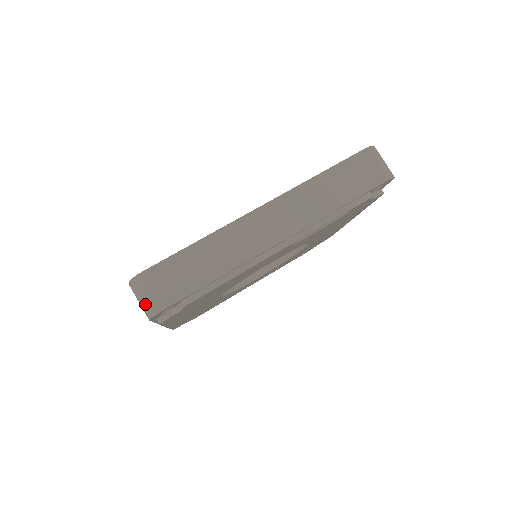
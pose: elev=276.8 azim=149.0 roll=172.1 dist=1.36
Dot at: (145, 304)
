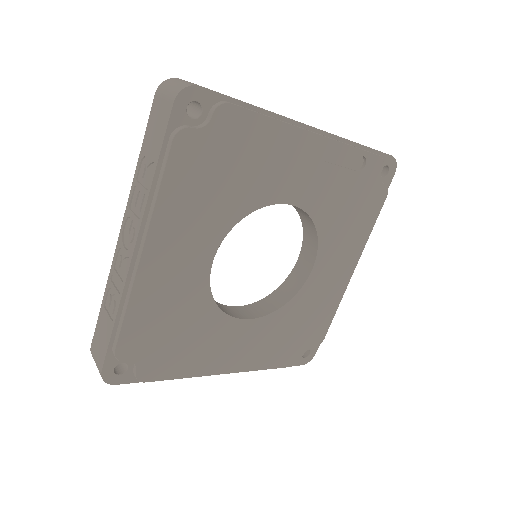
Dot at: (176, 86)
